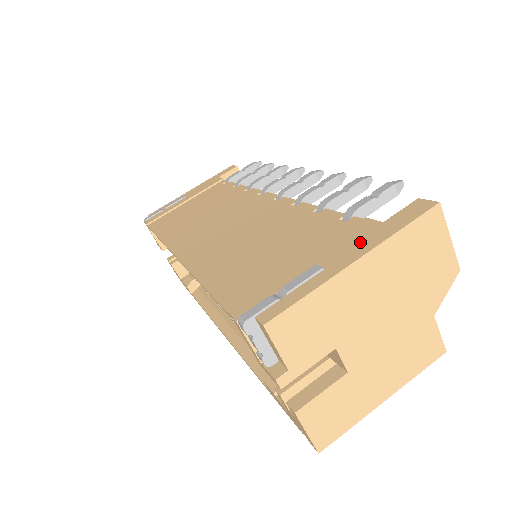
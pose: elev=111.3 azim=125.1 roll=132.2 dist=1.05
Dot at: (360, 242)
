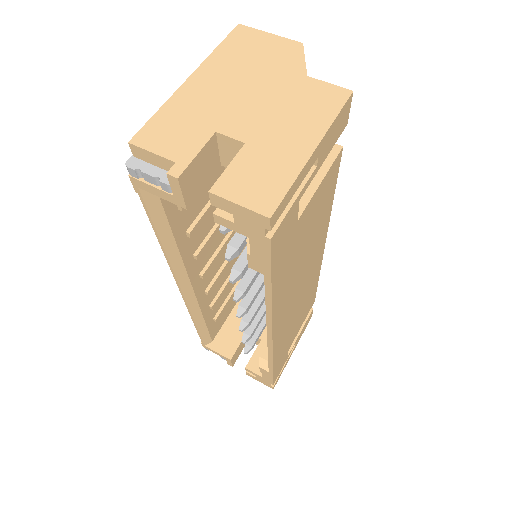
Dot at: occluded
